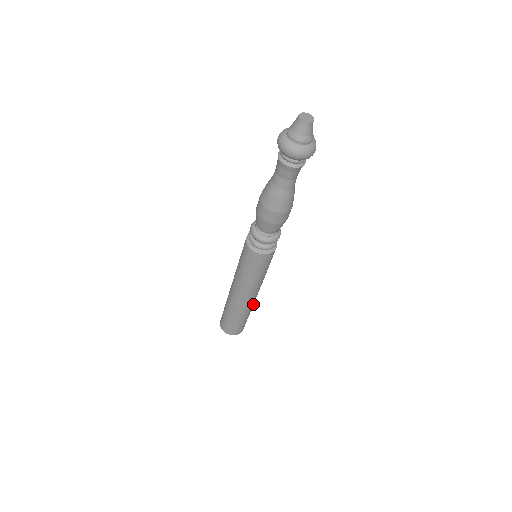
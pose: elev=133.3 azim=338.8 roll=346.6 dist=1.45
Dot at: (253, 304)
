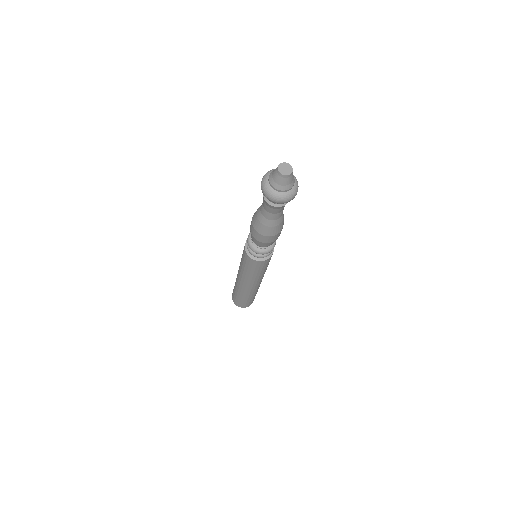
Dot at: (259, 286)
